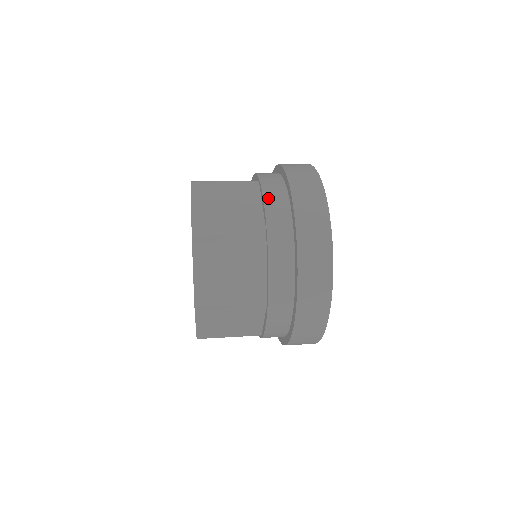
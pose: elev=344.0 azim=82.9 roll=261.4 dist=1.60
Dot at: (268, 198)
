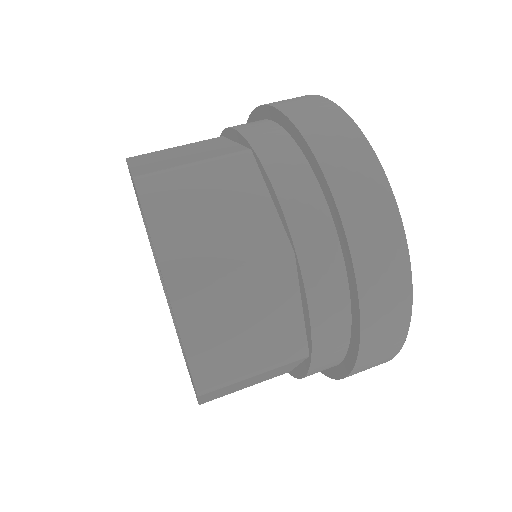
Dot at: (282, 189)
